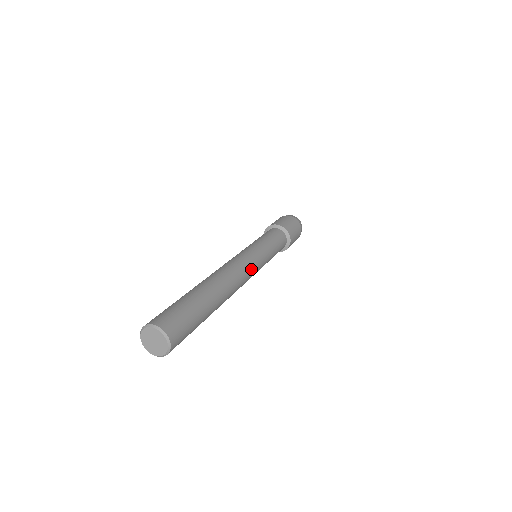
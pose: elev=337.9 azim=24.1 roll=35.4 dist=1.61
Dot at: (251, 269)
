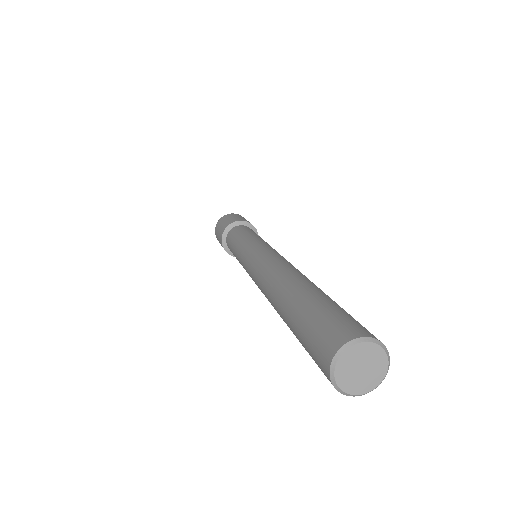
Dot at: occluded
